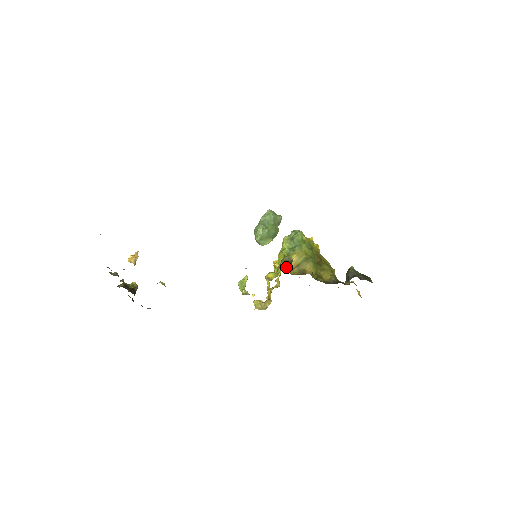
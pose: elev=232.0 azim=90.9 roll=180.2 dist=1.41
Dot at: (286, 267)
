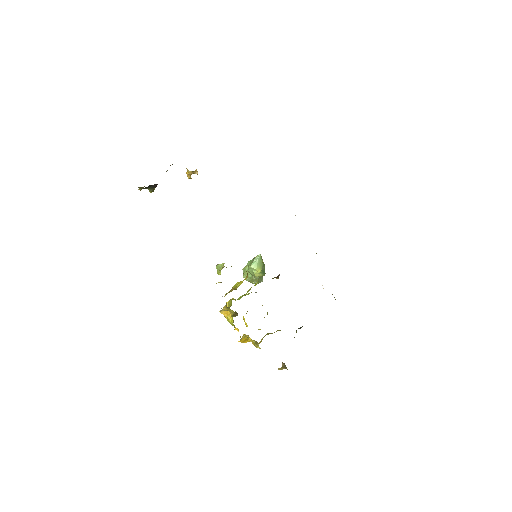
Dot at: occluded
